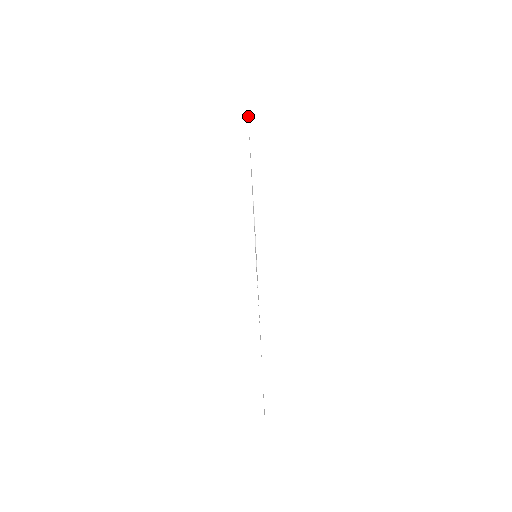
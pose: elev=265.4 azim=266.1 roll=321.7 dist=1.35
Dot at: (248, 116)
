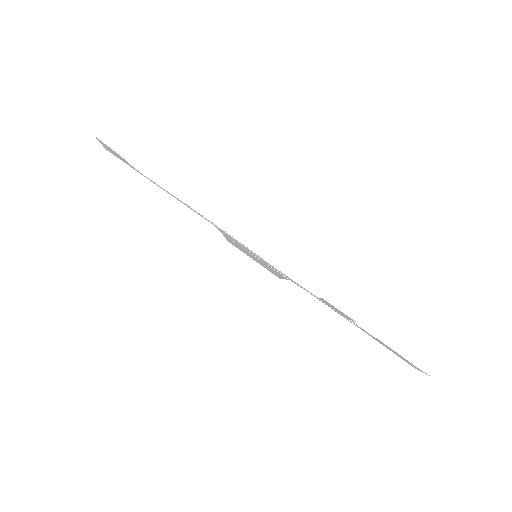
Dot at: (106, 147)
